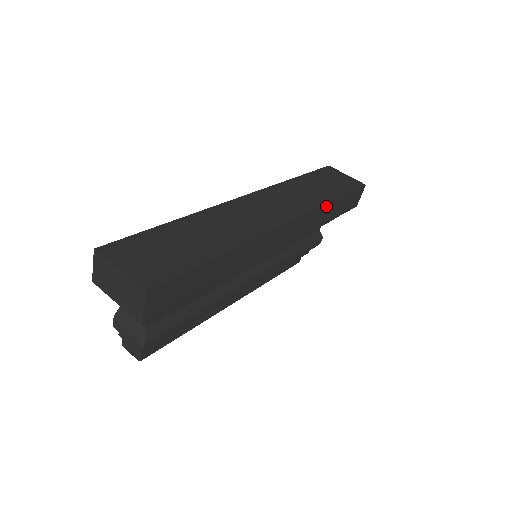
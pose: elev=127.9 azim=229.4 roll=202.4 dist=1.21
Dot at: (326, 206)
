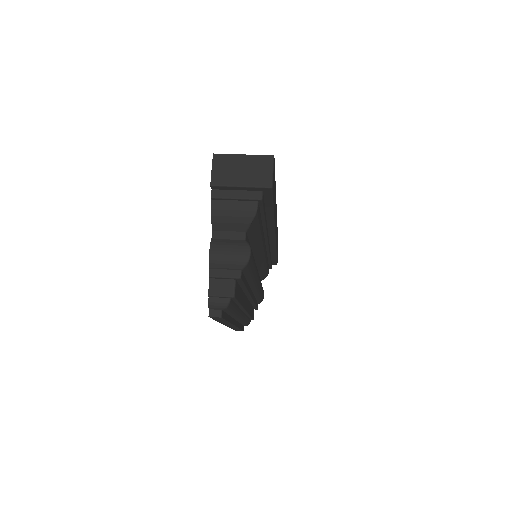
Dot at: (277, 233)
